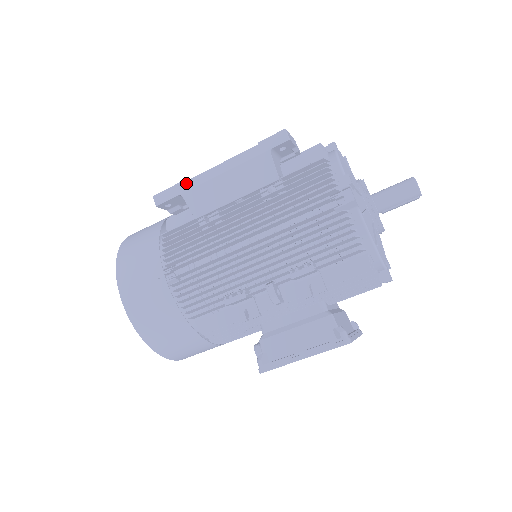
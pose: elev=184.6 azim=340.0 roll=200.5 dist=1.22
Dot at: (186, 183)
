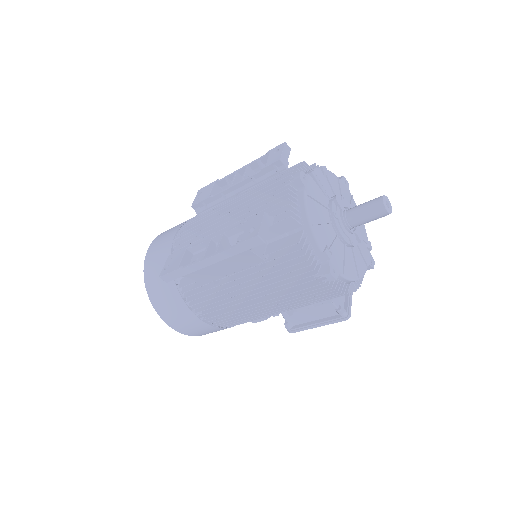
Dot at: (184, 270)
